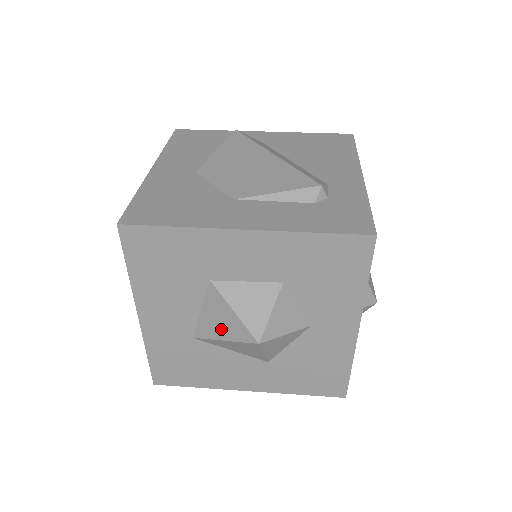
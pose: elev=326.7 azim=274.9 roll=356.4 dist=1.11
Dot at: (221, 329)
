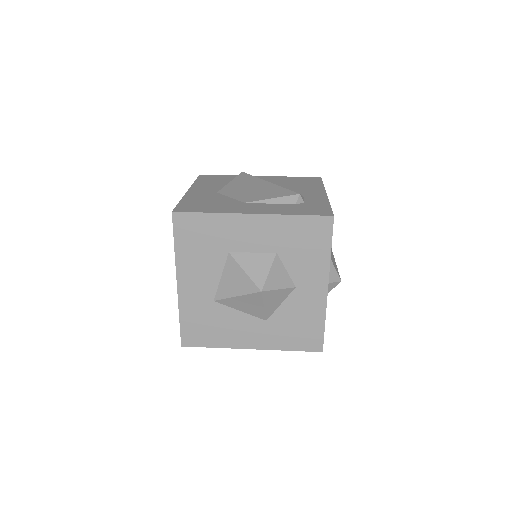
Dot at: (235, 288)
